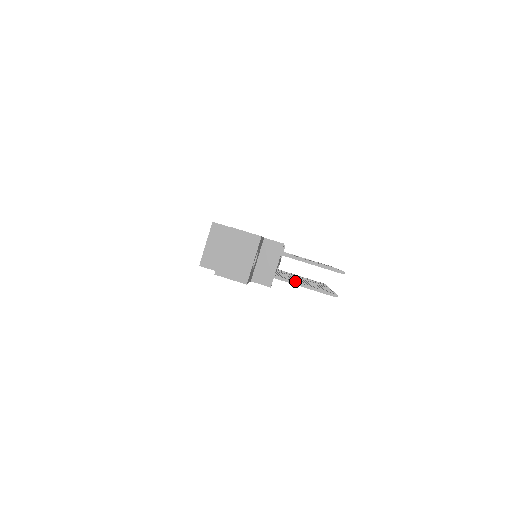
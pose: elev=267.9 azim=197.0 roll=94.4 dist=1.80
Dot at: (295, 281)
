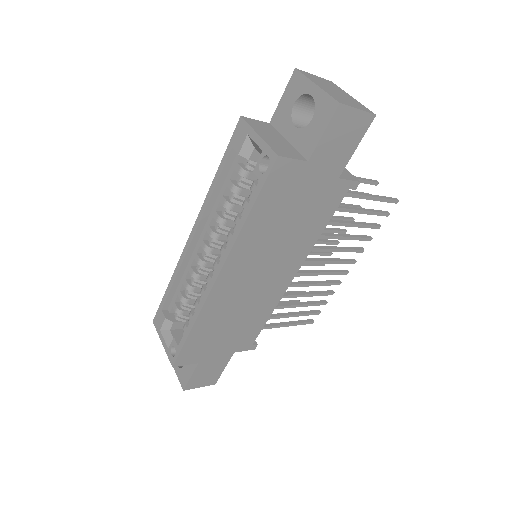
Dot at: (351, 207)
